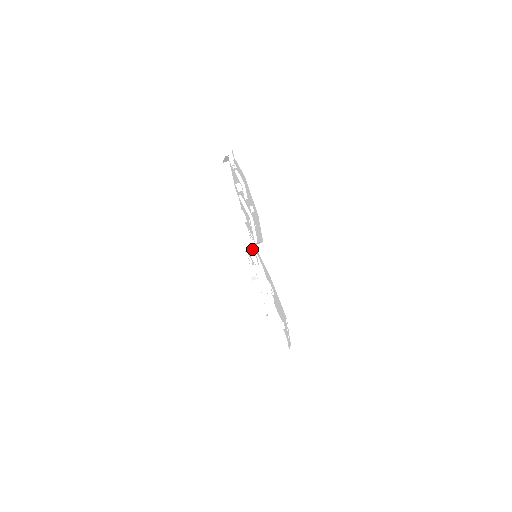
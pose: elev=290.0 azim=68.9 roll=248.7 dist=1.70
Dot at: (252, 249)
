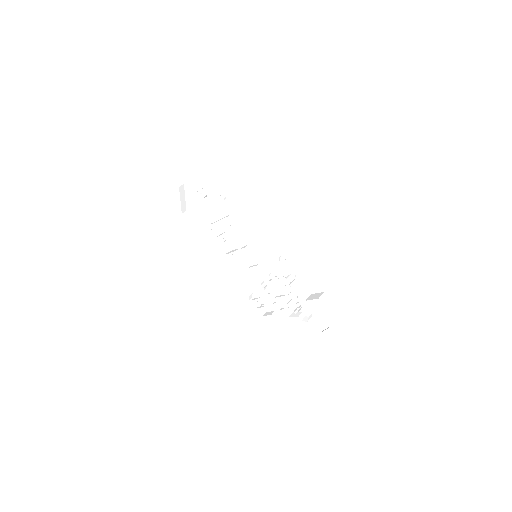
Dot at: (251, 266)
